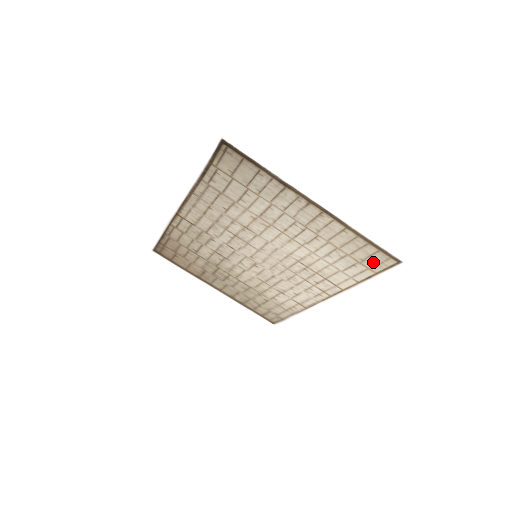
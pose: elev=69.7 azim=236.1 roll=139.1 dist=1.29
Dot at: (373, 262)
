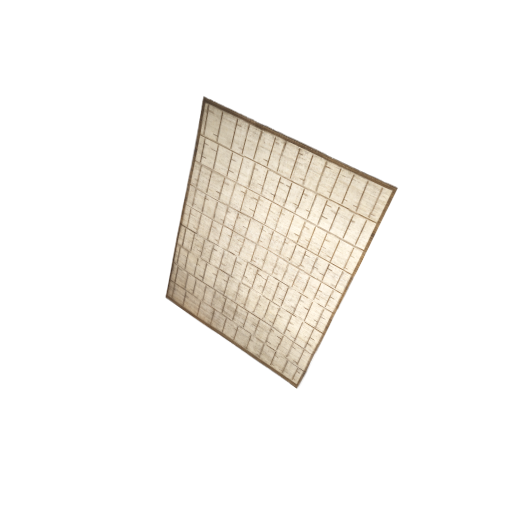
Dot at: (368, 204)
